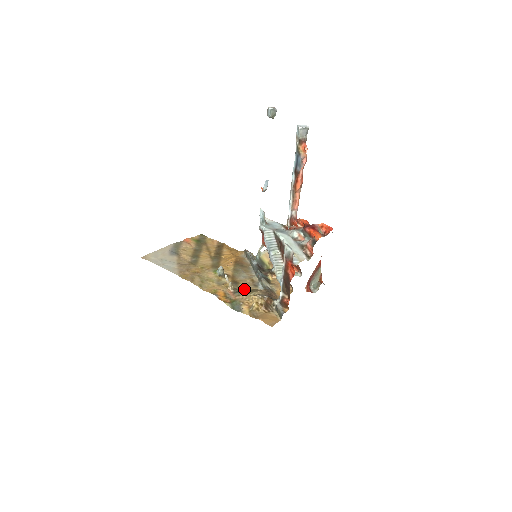
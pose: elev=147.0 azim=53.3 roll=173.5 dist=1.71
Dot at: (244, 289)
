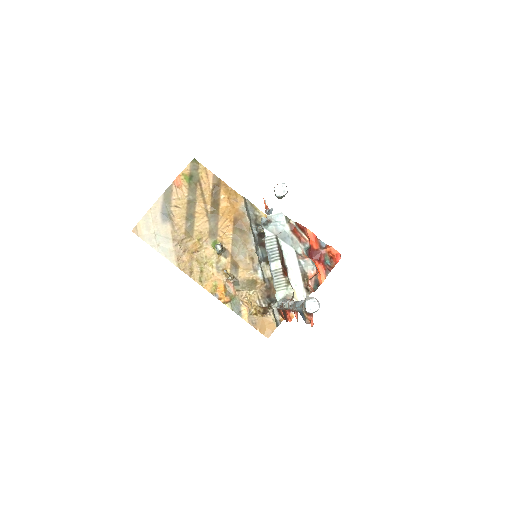
Dot at: (244, 278)
